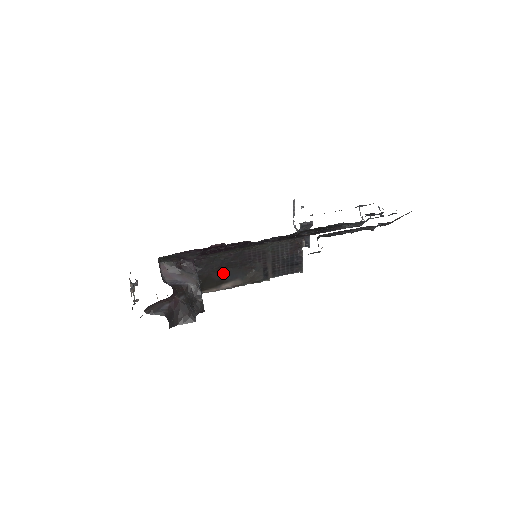
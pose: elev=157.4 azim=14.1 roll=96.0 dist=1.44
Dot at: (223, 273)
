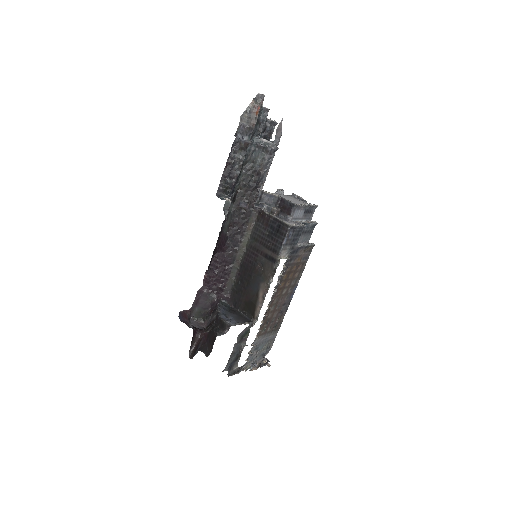
Dot at: (249, 291)
